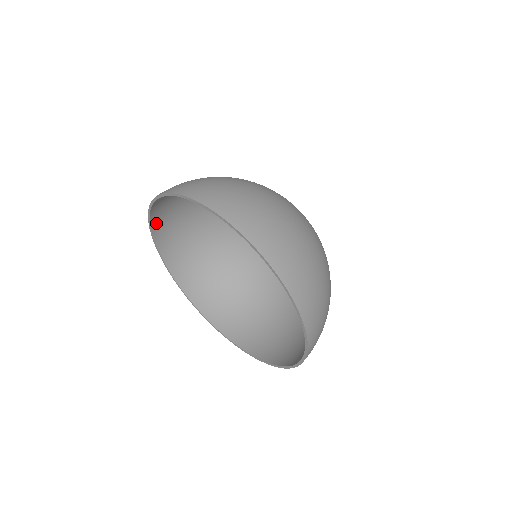
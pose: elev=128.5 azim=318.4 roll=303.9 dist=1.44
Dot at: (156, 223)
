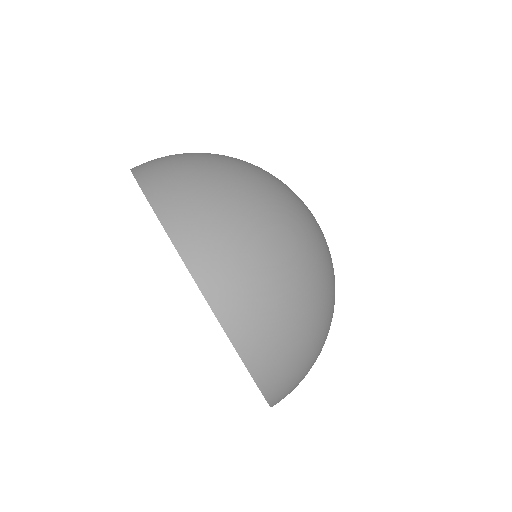
Dot at: occluded
